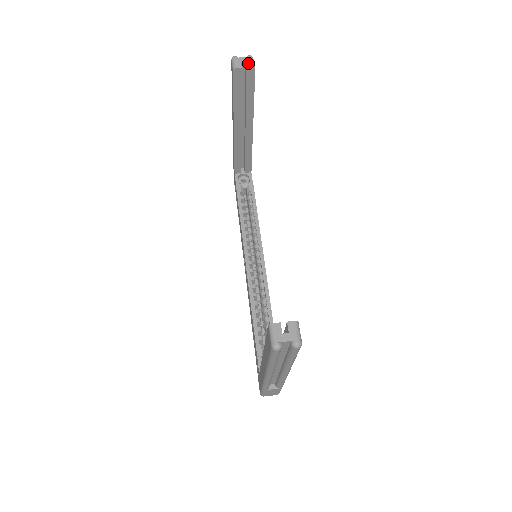
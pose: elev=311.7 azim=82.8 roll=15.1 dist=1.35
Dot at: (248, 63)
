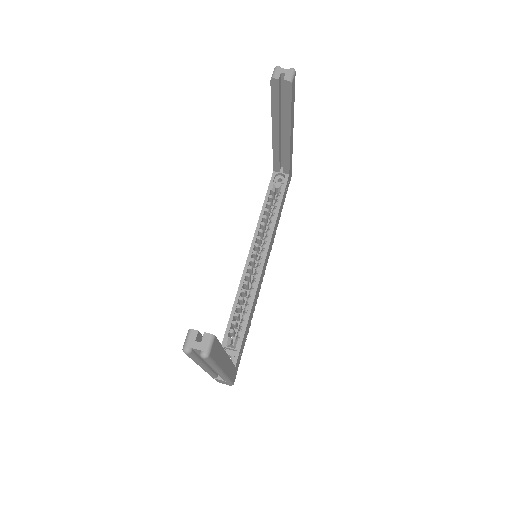
Dot at: (287, 76)
